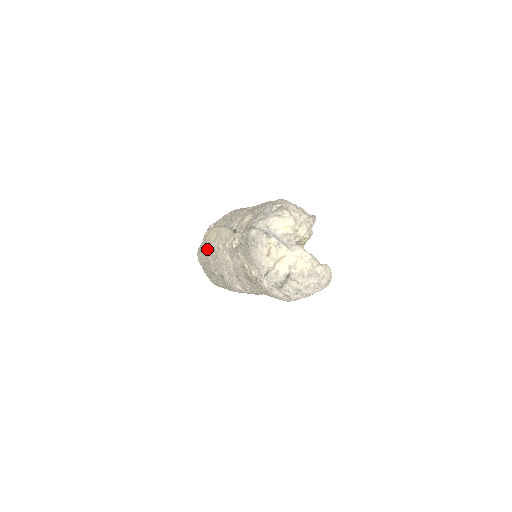
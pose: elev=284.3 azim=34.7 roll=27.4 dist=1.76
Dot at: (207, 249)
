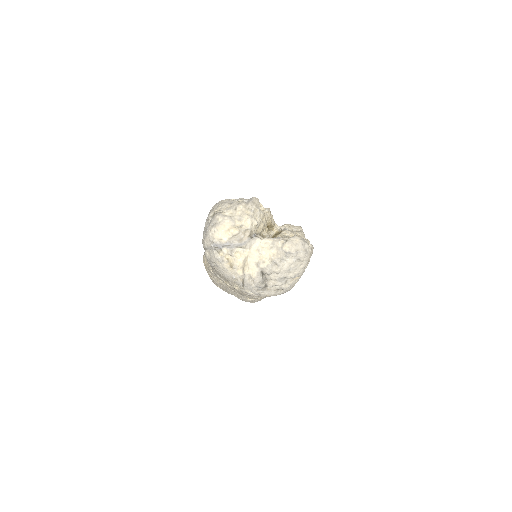
Dot at: occluded
